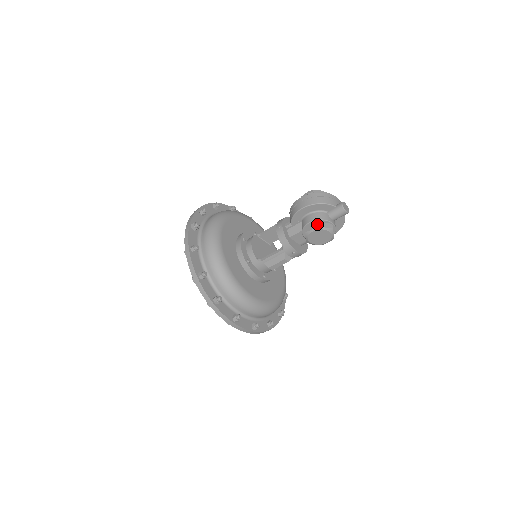
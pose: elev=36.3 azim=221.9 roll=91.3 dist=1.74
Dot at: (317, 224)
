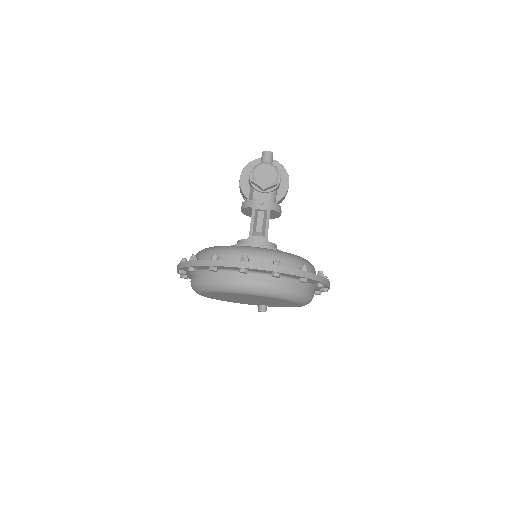
Dot at: (253, 168)
